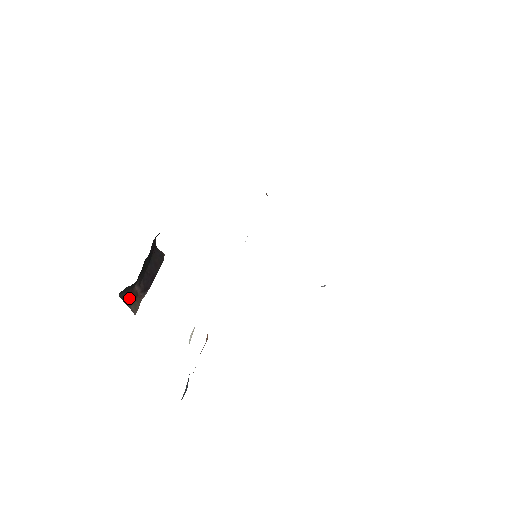
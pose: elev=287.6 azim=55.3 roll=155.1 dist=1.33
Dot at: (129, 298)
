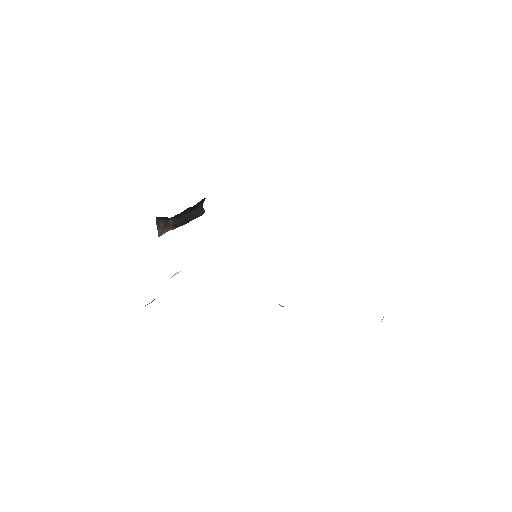
Dot at: (162, 224)
